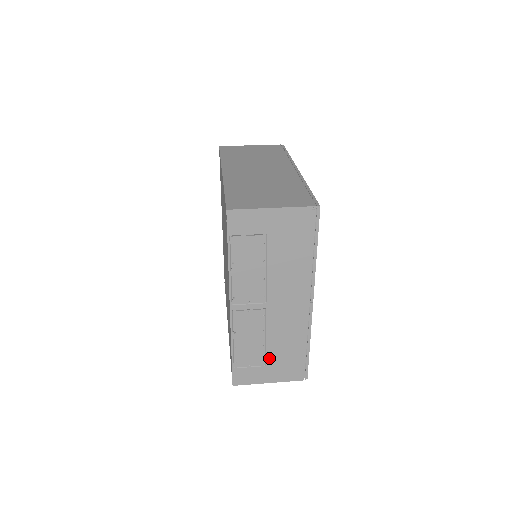
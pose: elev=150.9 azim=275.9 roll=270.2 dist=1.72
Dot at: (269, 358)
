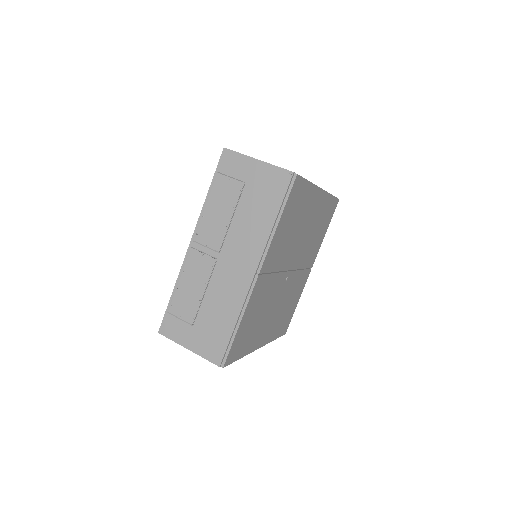
Dot at: (199, 318)
